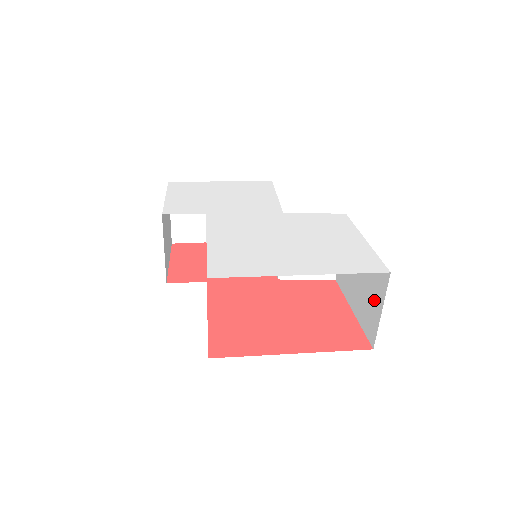
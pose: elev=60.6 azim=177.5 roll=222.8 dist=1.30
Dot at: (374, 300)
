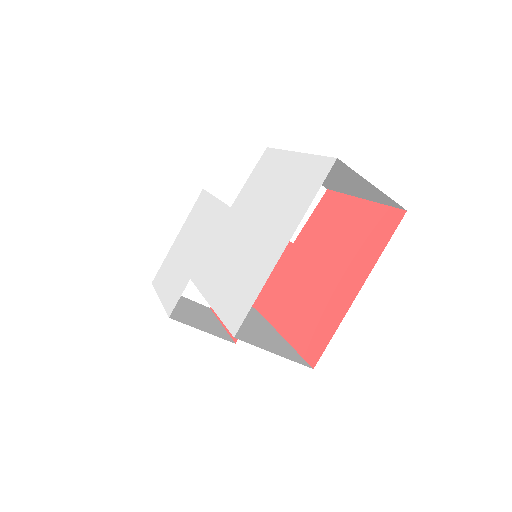
Dot at: (359, 182)
